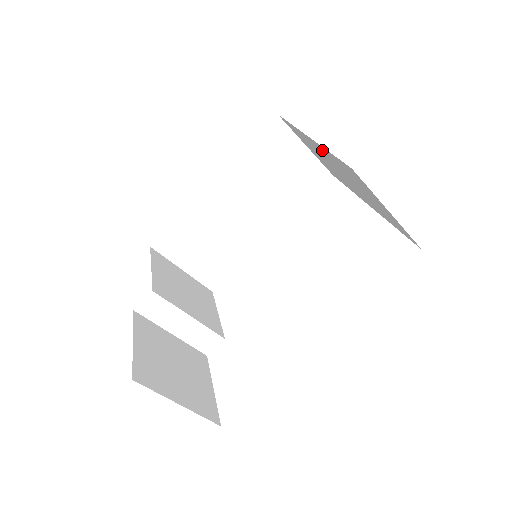
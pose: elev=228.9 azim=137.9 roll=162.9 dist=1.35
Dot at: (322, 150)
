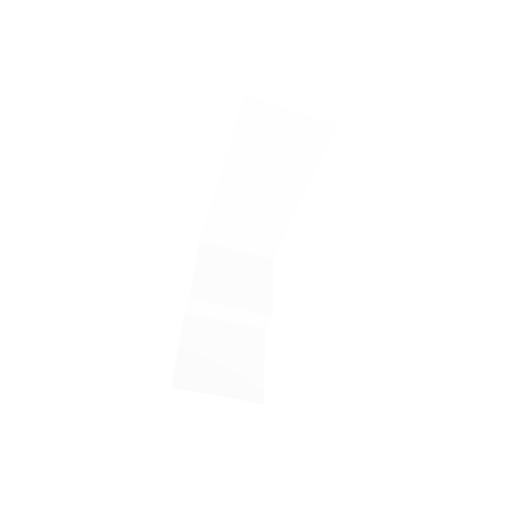
Dot at: occluded
